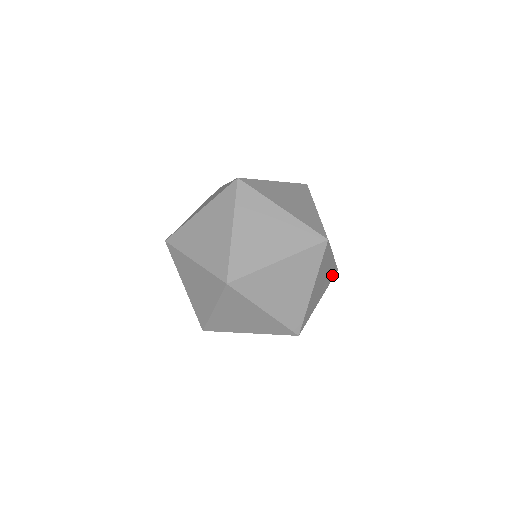
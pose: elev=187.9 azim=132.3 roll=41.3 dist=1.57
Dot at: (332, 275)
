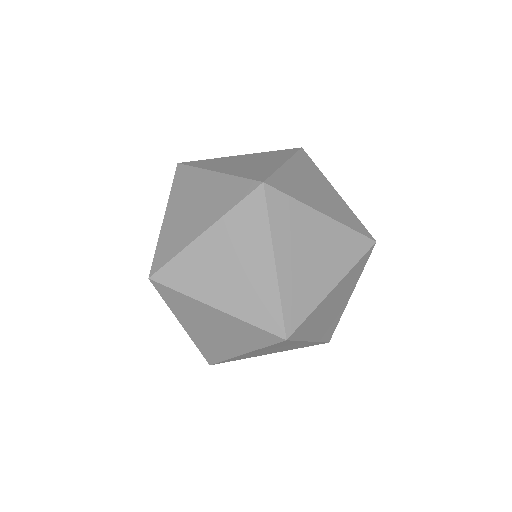
Dot at: (355, 249)
